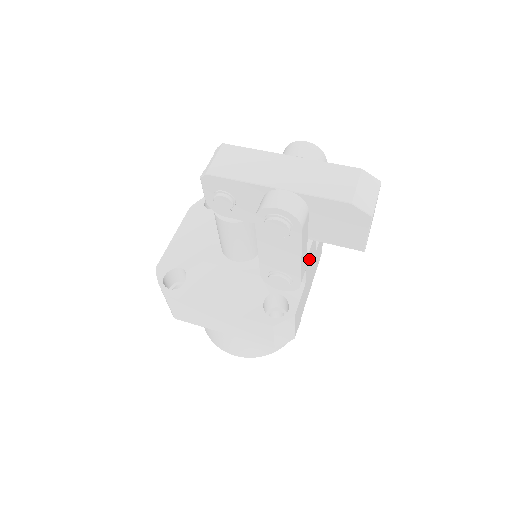
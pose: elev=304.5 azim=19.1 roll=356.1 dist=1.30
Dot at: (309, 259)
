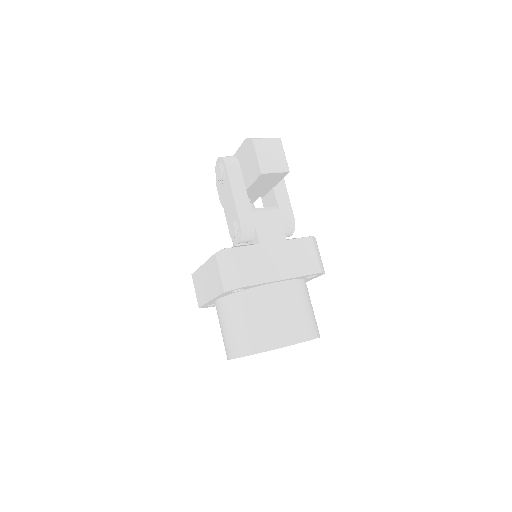
Dot at: (263, 223)
